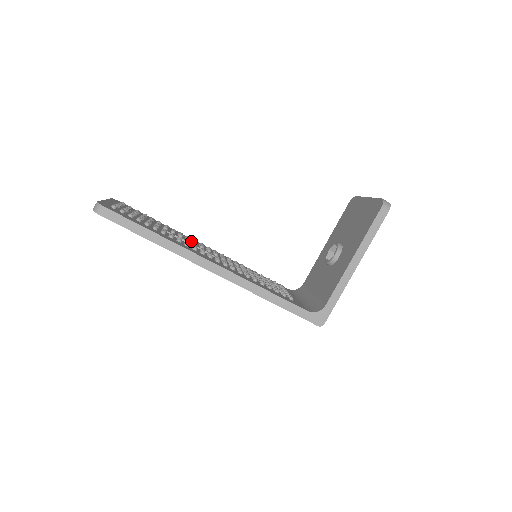
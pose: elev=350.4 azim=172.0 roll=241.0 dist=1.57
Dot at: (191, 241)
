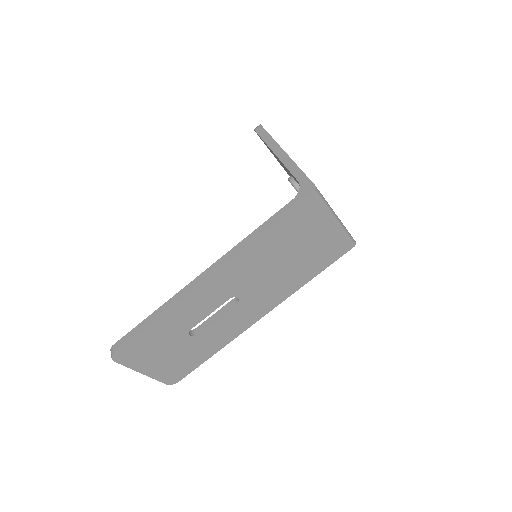
Dot at: occluded
